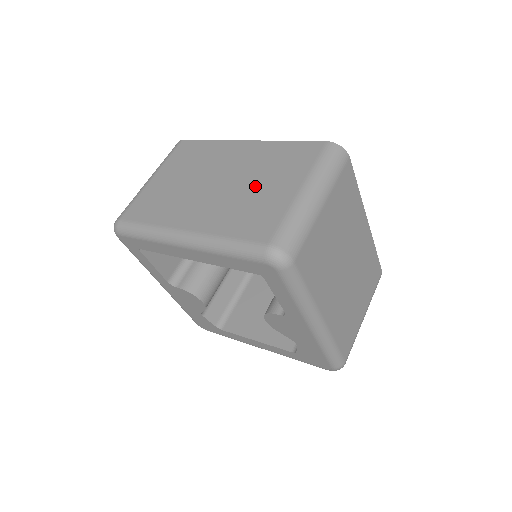
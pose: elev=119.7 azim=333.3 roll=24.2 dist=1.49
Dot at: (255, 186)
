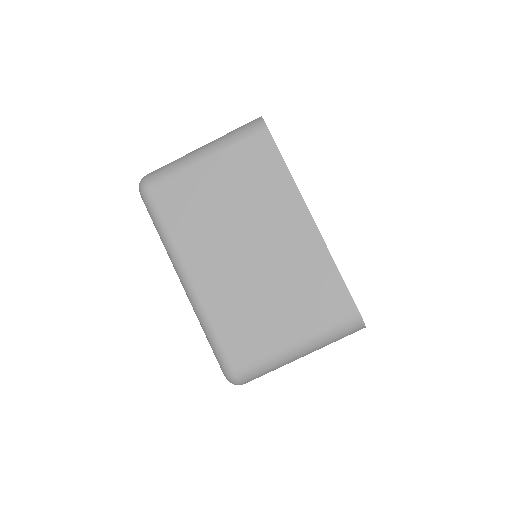
Dot at: (271, 295)
